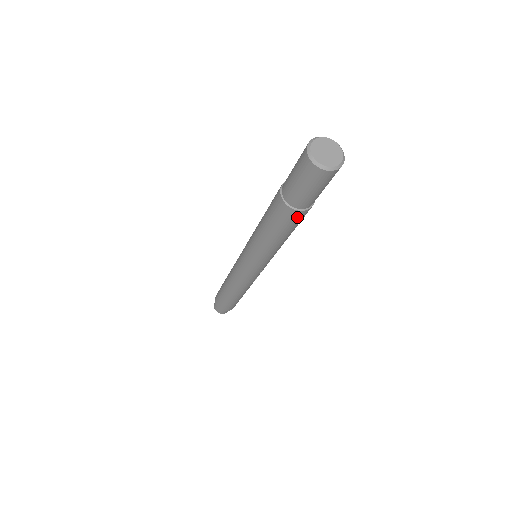
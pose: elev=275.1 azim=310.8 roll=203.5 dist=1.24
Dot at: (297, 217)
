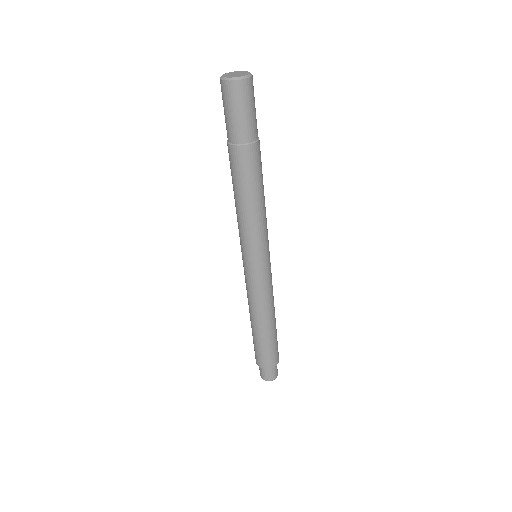
Dot at: (257, 154)
